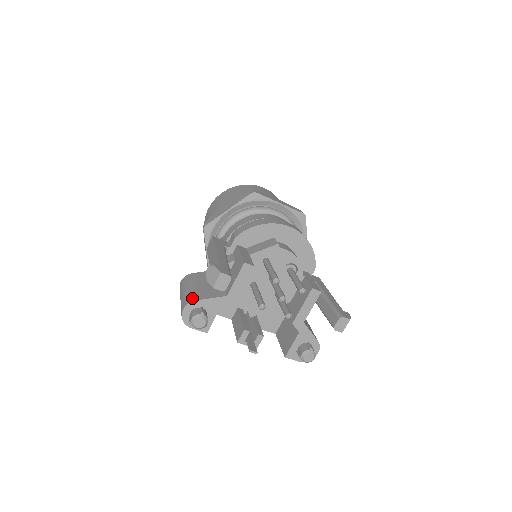
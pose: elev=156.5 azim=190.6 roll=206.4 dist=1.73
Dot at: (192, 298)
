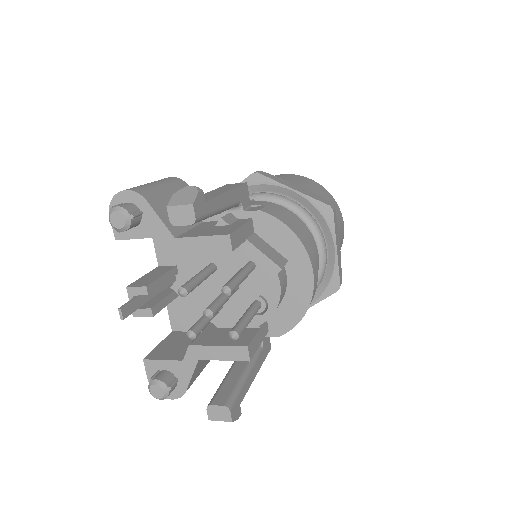
Dot at: (148, 194)
